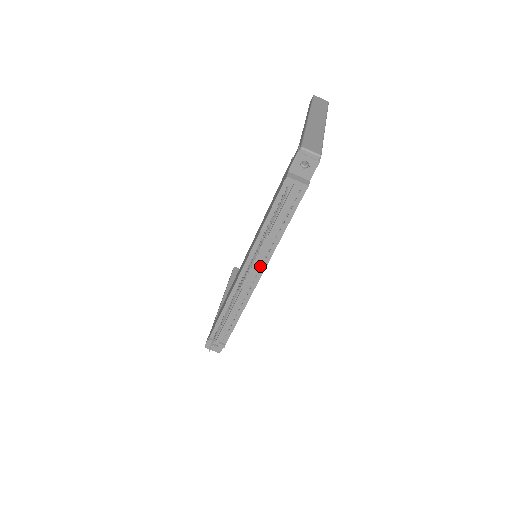
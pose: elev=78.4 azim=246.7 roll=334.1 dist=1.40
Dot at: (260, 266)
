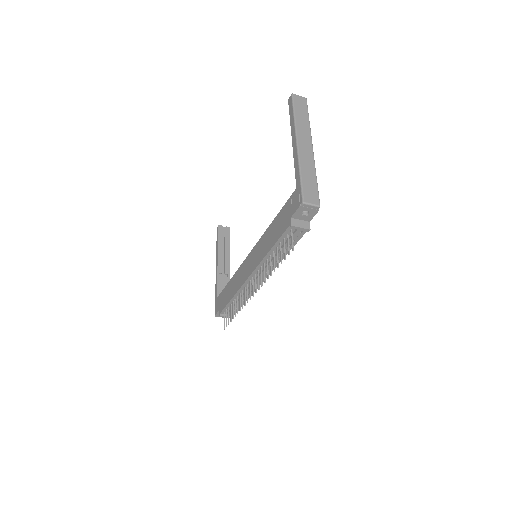
Dot at: (265, 274)
